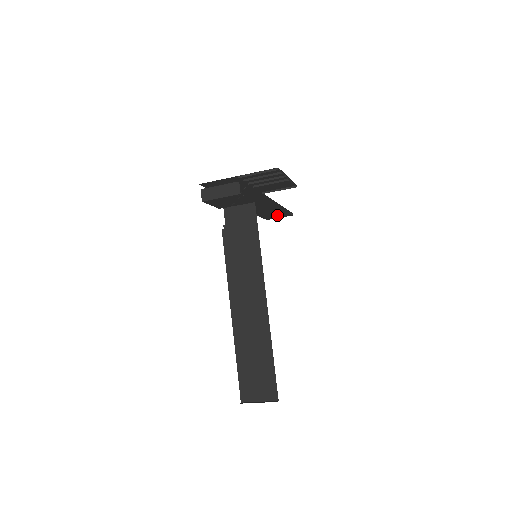
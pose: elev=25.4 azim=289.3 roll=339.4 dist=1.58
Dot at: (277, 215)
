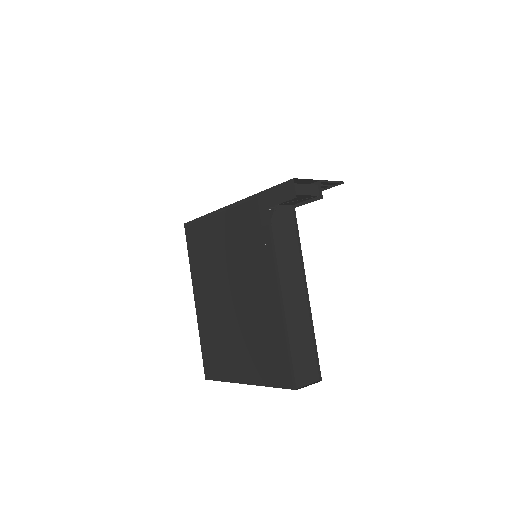
Dot at: occluded
